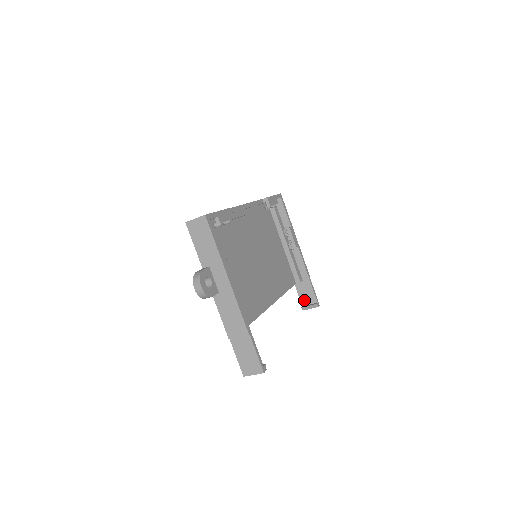
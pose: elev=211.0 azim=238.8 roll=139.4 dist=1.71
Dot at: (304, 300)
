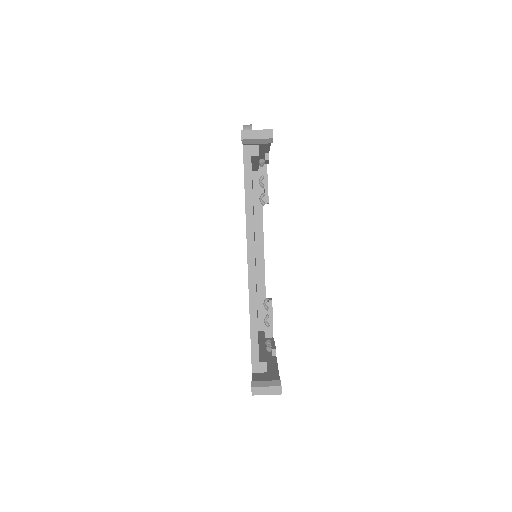
Dot at: occluded
